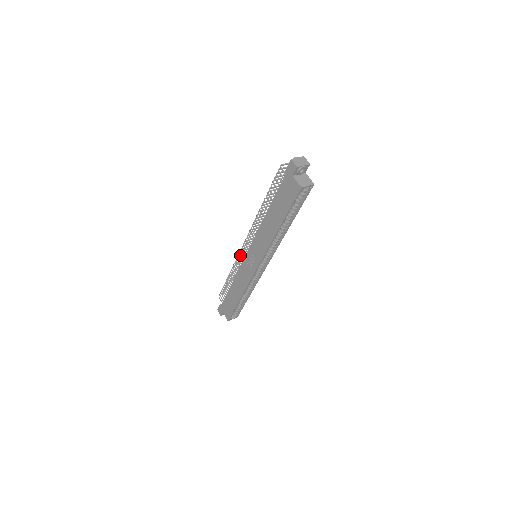
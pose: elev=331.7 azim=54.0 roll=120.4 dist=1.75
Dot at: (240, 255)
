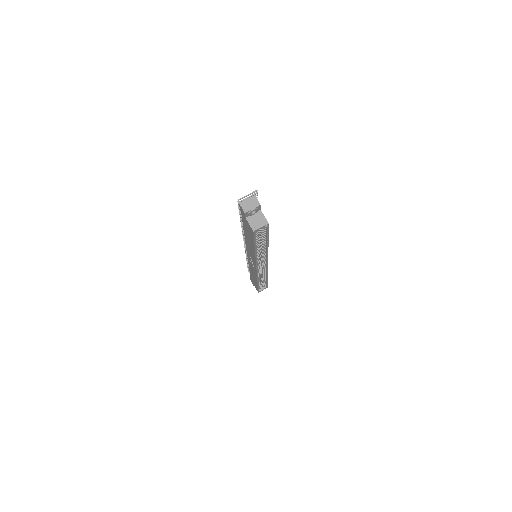
Dot at: (245, 251)
